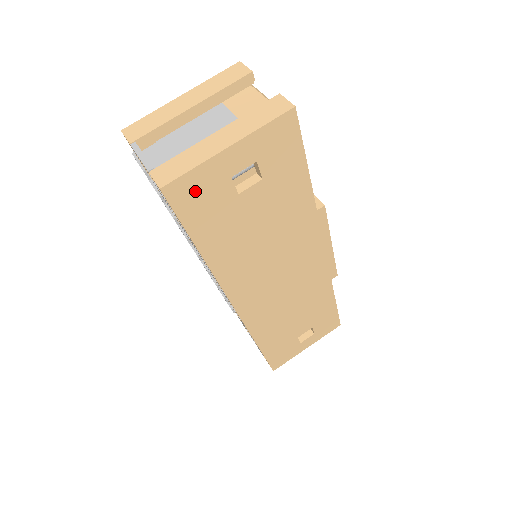
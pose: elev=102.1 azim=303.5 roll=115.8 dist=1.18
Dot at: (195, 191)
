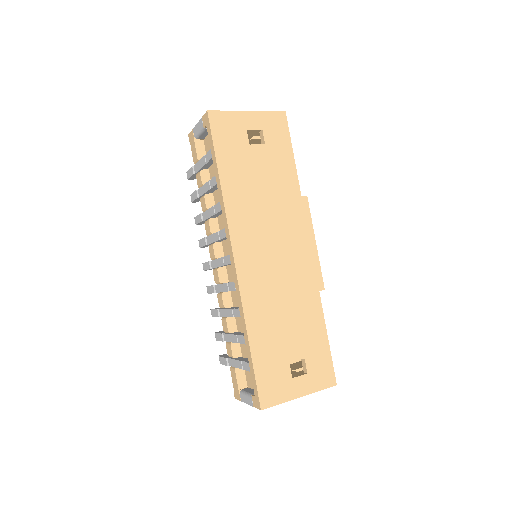
Dot at: (225, 125)
